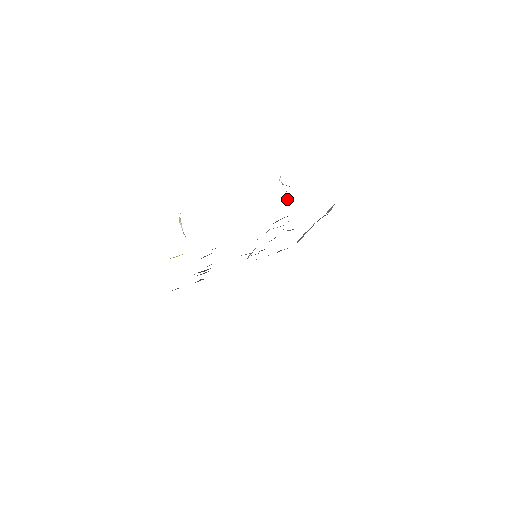
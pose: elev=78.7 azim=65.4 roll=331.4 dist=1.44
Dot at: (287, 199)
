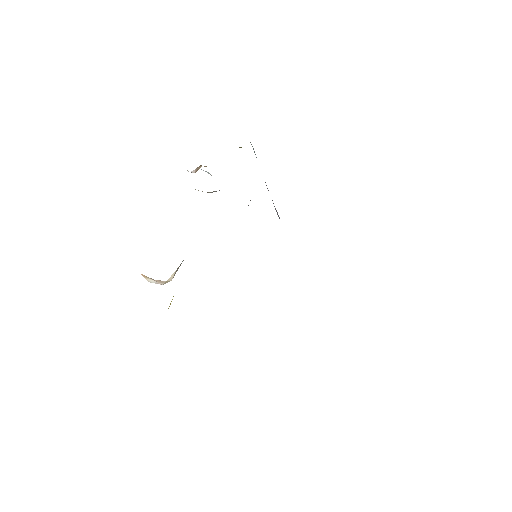
Dot at: (207, 172)
